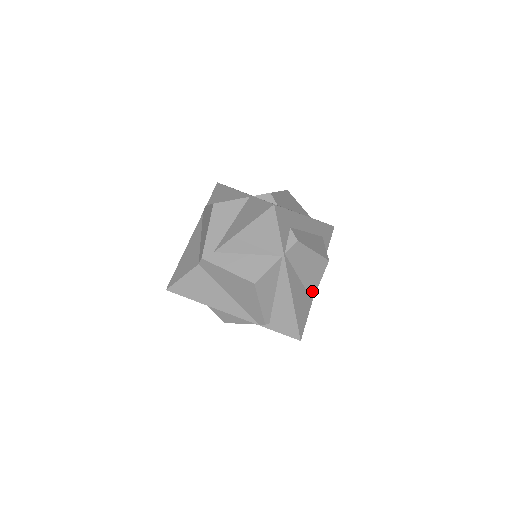
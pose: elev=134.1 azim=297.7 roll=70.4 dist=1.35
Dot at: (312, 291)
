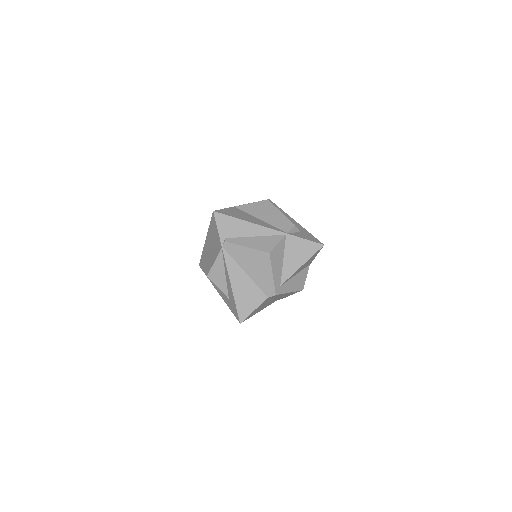
Dot at: occluded
